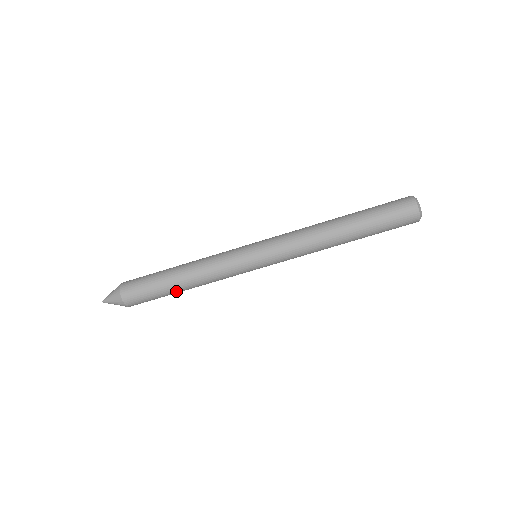
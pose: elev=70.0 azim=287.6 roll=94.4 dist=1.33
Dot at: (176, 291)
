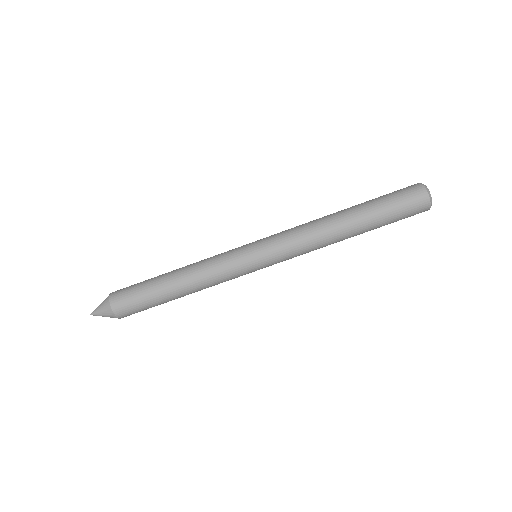
Dot at: (167, 291)
